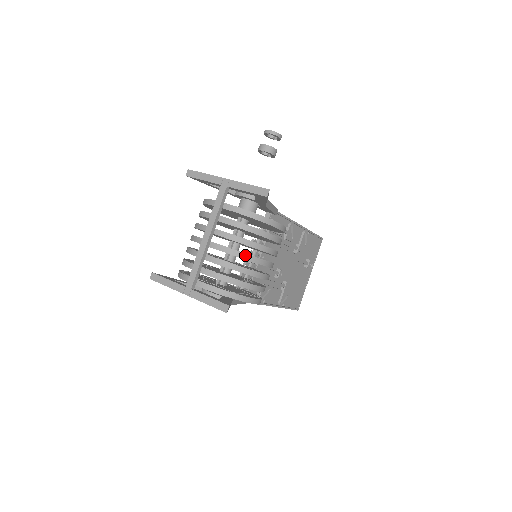
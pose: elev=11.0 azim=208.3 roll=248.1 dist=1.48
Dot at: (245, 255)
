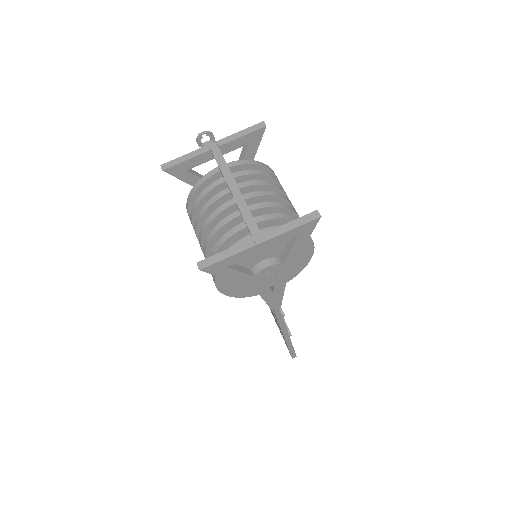
Dot at: (278, 194)
